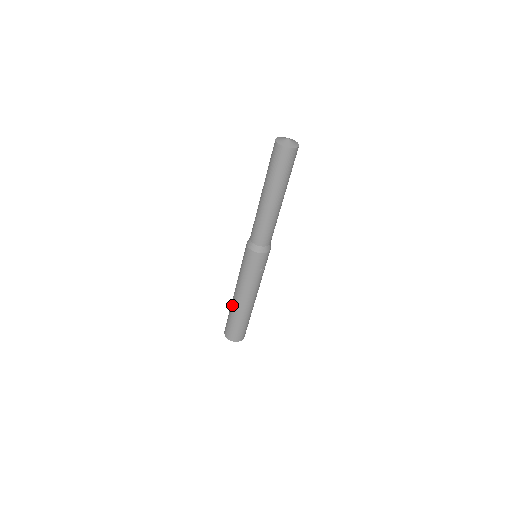
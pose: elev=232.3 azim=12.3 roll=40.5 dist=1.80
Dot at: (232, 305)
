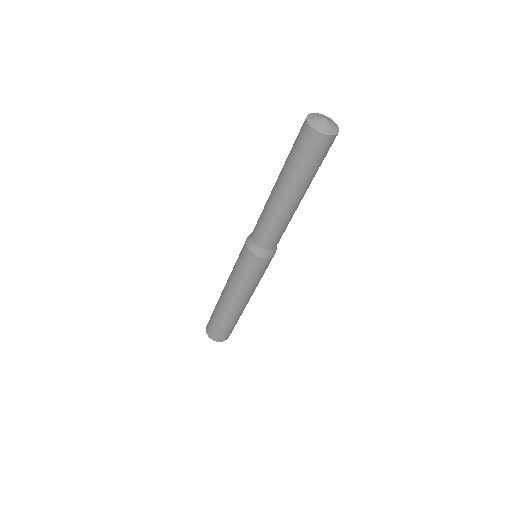
Dot at: (219, 298)
